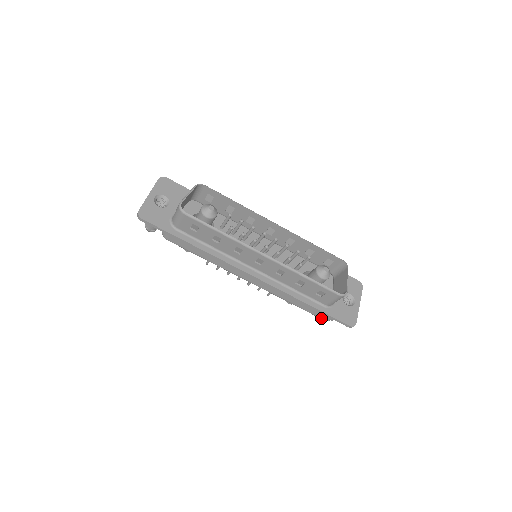
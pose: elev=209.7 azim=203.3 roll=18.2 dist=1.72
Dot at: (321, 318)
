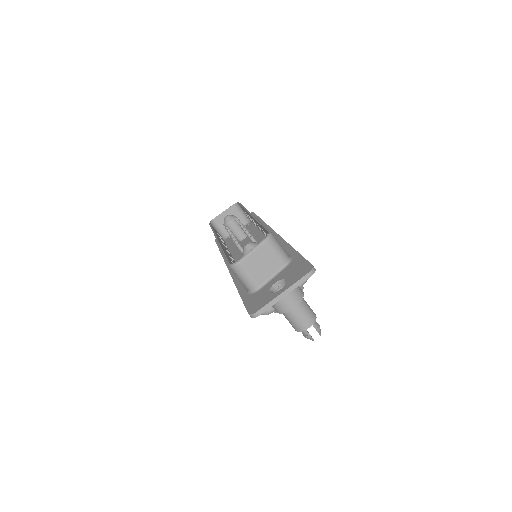
Dot at: occluded
